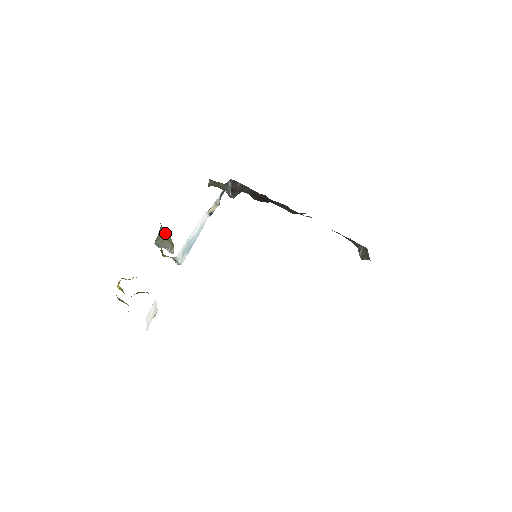
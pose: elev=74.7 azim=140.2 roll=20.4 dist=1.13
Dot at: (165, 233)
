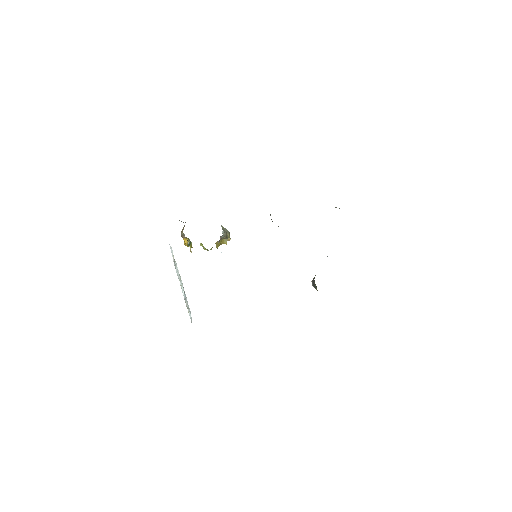
Dot at: (228, 236)
